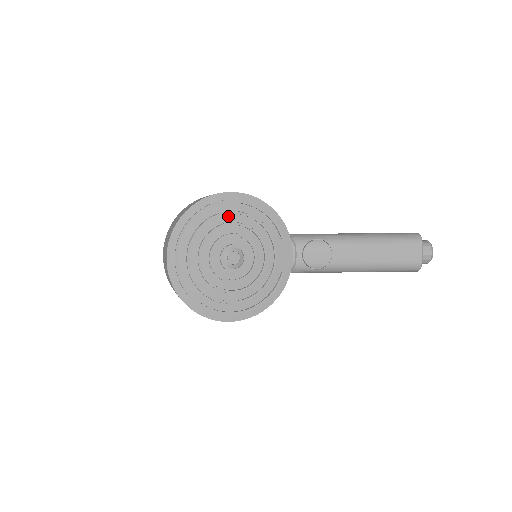
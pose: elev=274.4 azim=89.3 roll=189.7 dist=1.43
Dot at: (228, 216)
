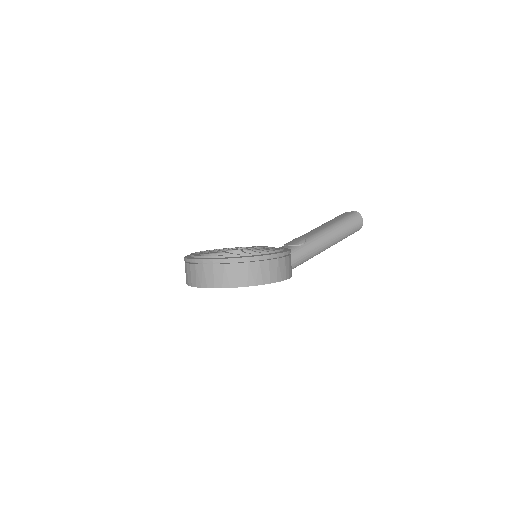
Dot at: occluded
